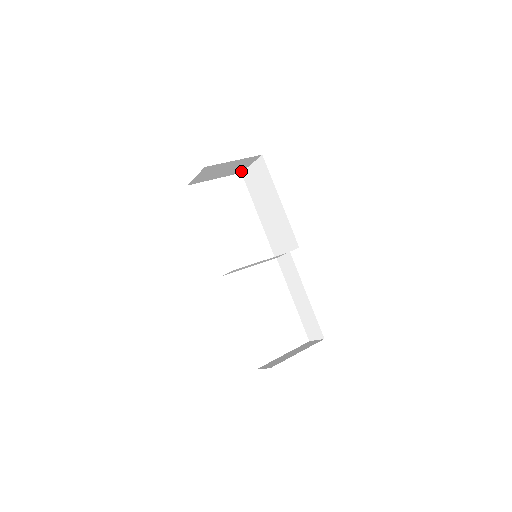
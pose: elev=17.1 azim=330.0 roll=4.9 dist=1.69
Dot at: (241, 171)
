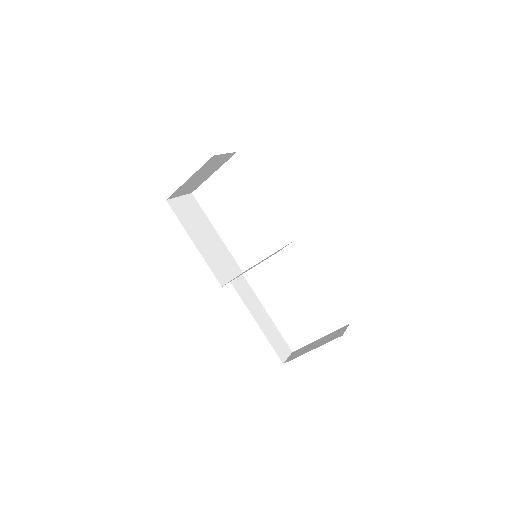
Dot at: (233, 153)
